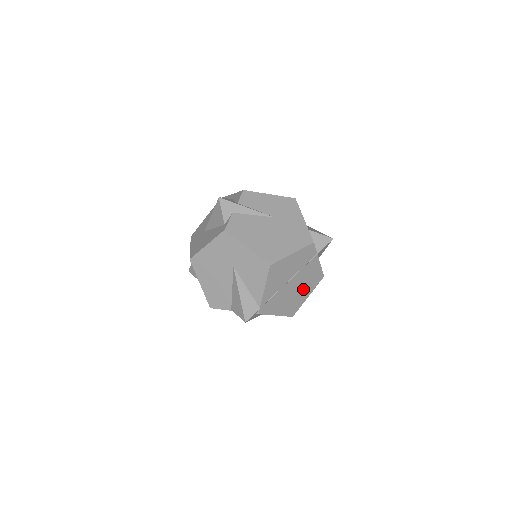
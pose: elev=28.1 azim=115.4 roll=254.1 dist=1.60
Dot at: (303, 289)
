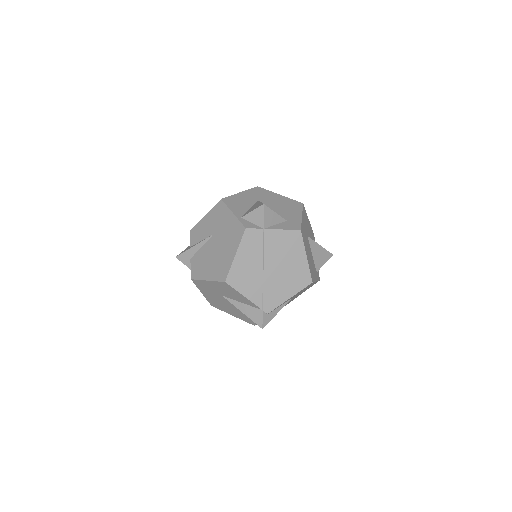
Dot at: (291, 259)
